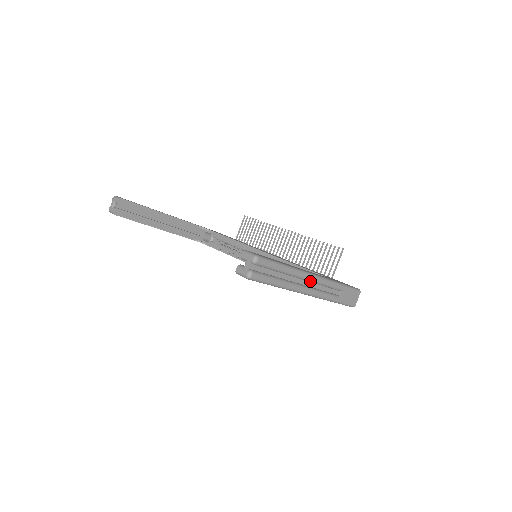
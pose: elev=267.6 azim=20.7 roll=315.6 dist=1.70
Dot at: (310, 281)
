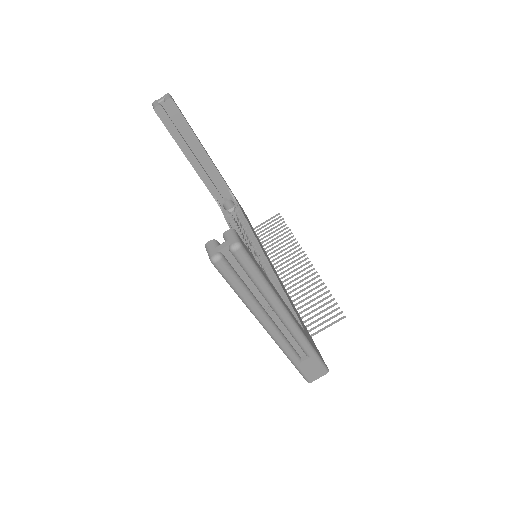
Dot at: (281, 320)
